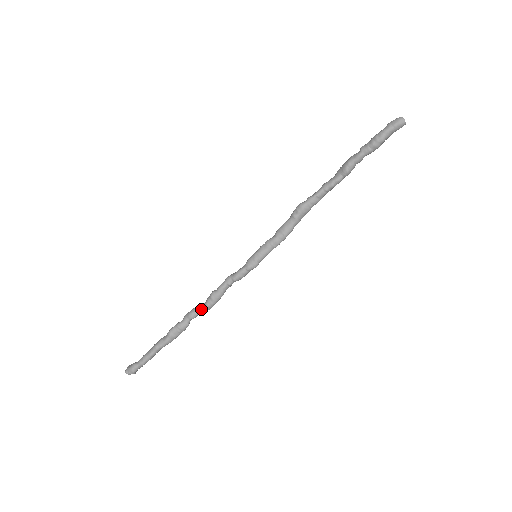
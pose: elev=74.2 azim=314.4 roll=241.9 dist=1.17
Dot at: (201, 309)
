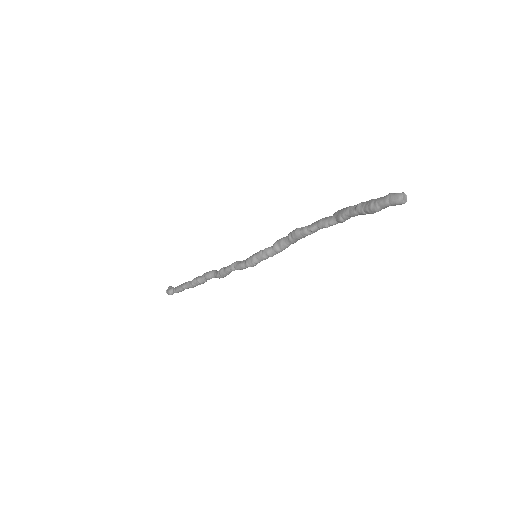
Dot at: (214, 276)
